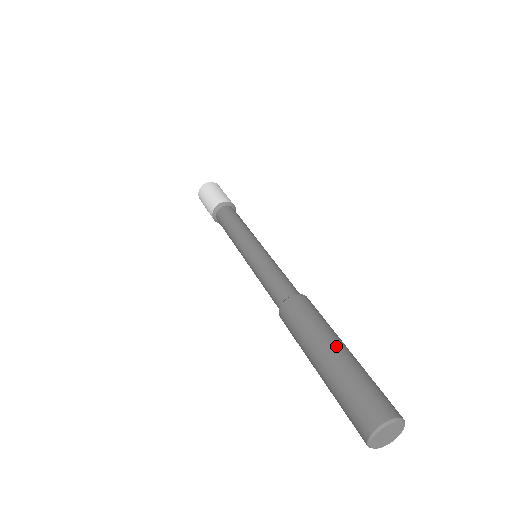
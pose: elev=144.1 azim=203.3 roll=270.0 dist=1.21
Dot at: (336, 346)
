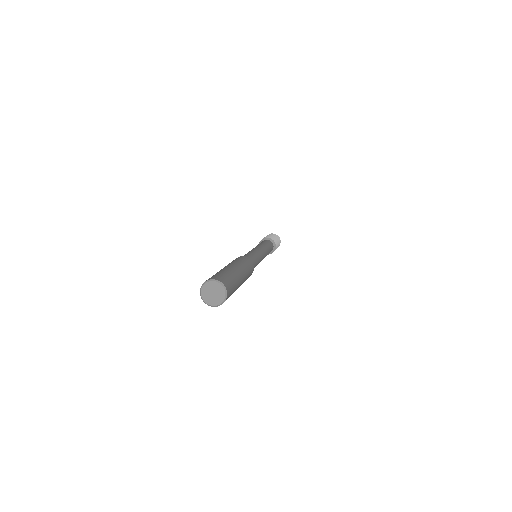
Dot at: (239, 270)
